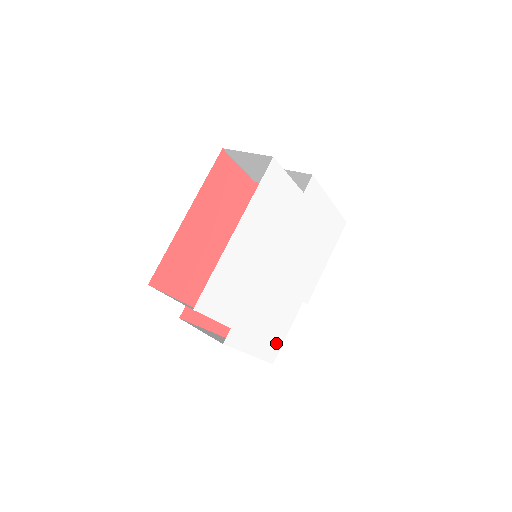
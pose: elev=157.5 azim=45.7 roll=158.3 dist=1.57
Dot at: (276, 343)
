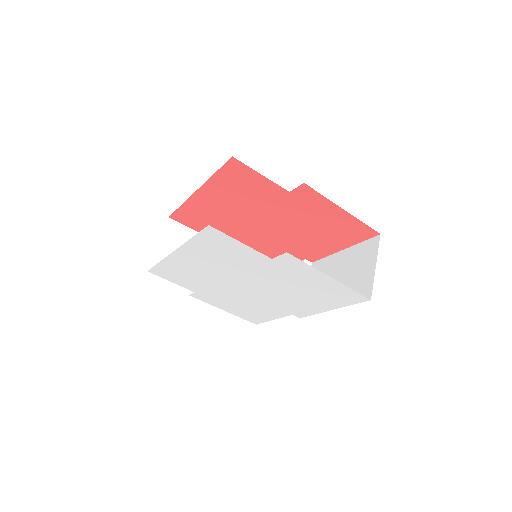
Dot at: (257, 318)
